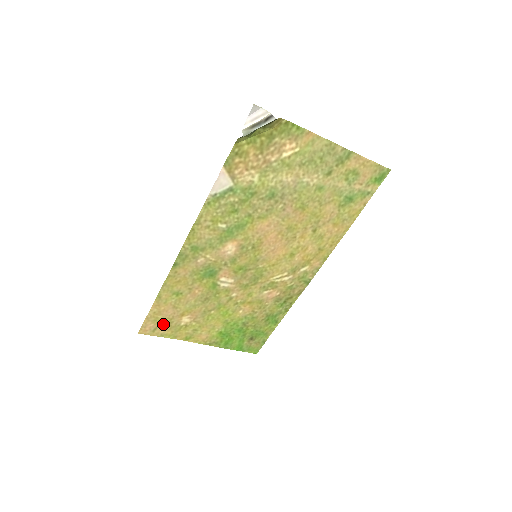
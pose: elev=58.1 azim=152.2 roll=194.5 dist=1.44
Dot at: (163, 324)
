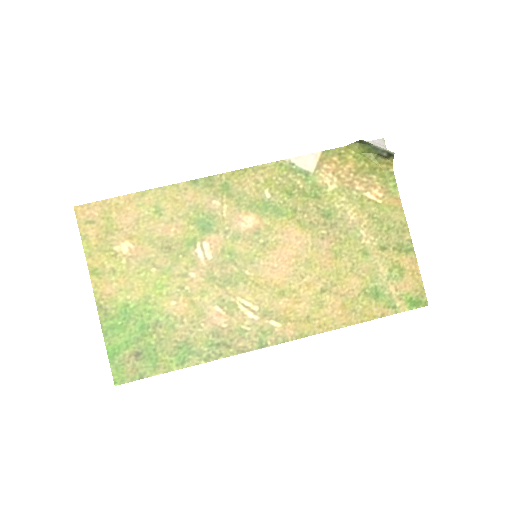
Dot at: (104, 226)
